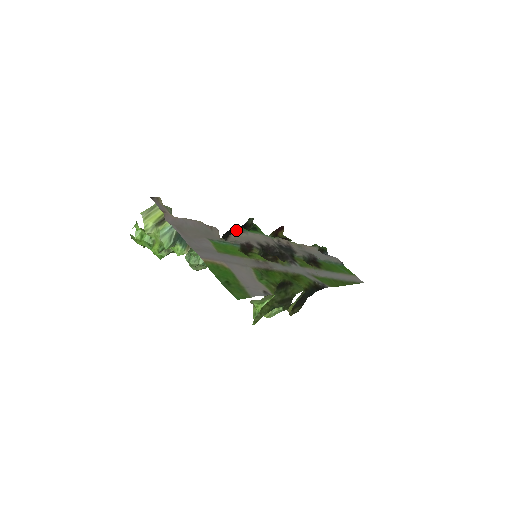
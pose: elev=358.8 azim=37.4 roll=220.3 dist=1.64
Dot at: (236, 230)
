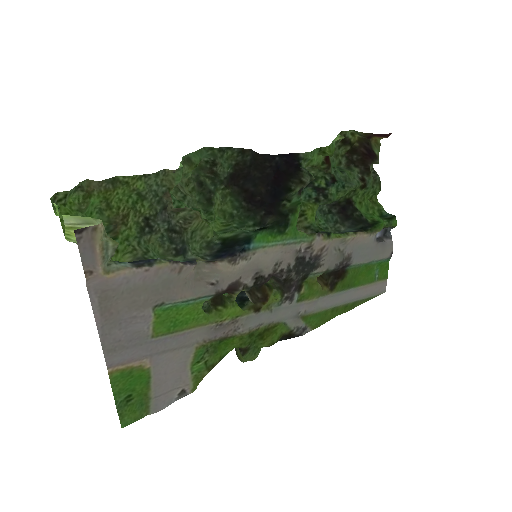
Dot at: (233, 257)
